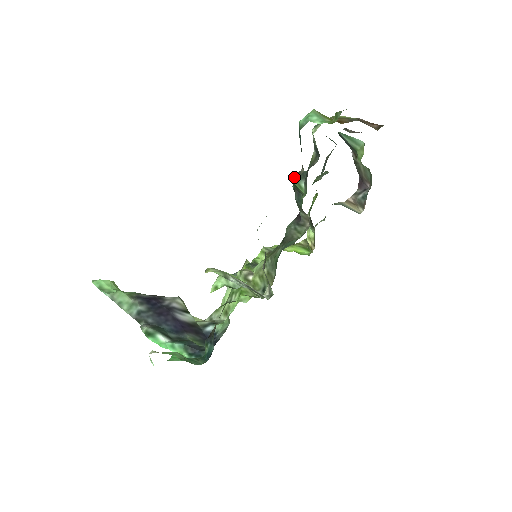
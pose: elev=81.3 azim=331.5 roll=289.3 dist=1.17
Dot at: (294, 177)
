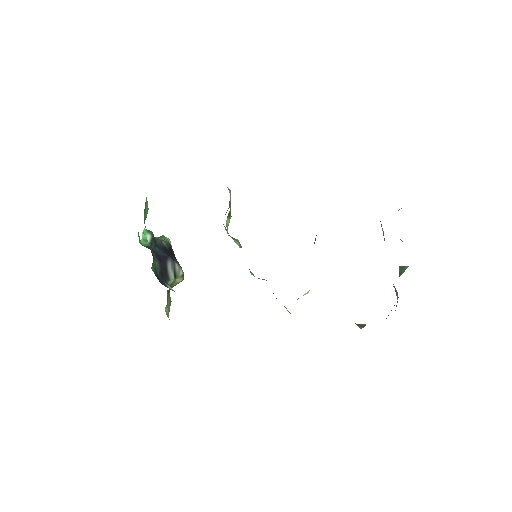
Dot at: occluded
